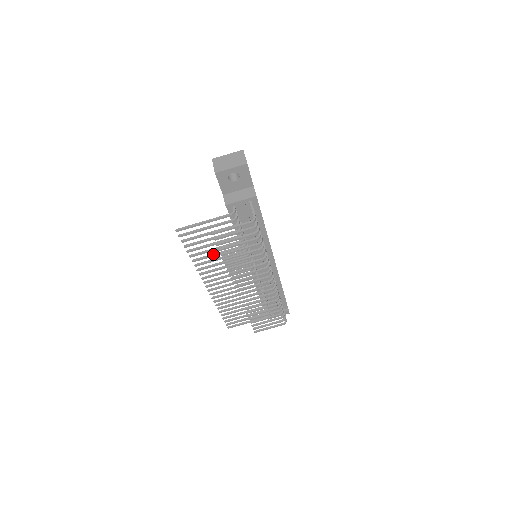
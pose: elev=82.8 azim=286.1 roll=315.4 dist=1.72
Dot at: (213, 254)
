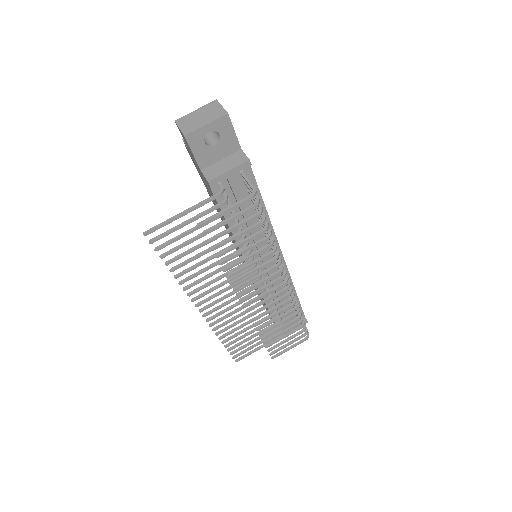
Dot at: (202, 261)
